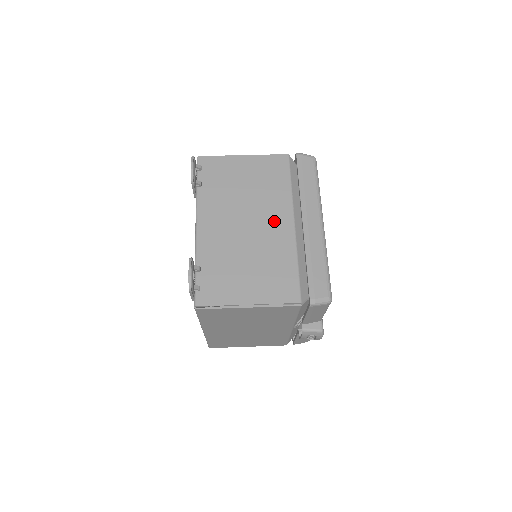
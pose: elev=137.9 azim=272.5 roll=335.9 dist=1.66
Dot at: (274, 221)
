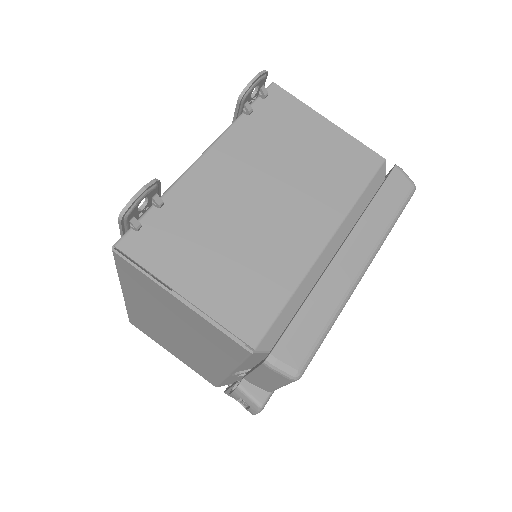
Dot at: (304, 220)
